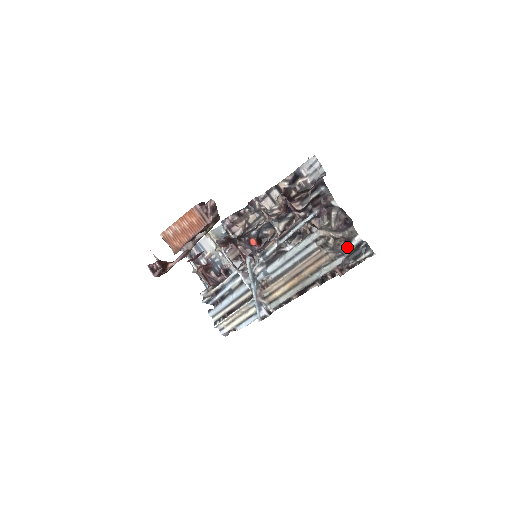
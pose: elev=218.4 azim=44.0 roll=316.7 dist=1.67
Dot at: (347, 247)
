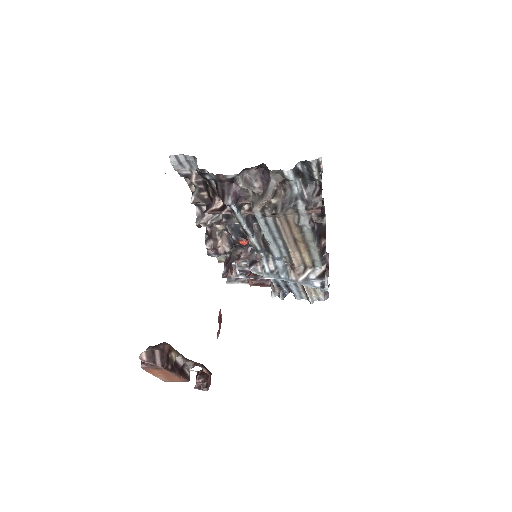
Dot at: (292, 185)
